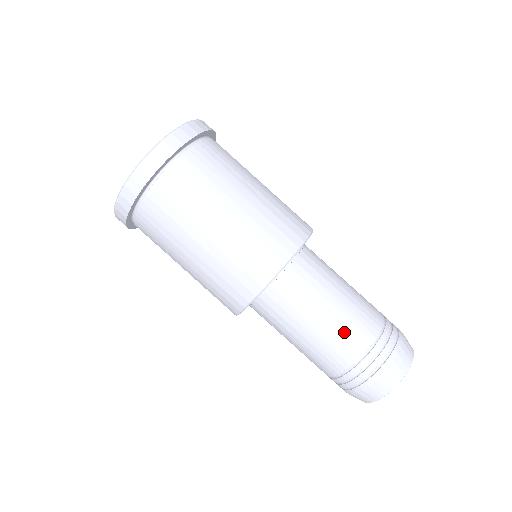
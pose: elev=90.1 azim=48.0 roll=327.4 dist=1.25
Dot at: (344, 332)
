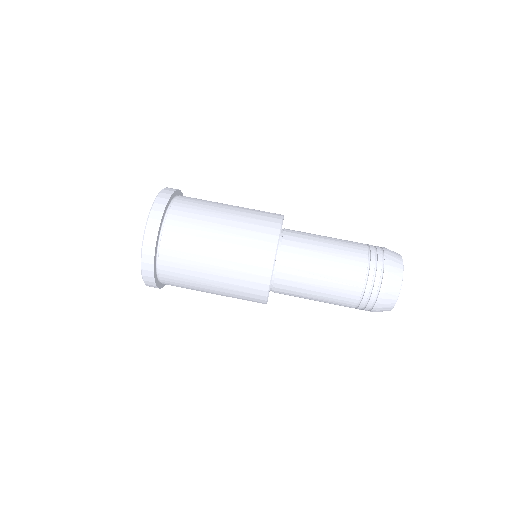
Dot at: (346, 244)
